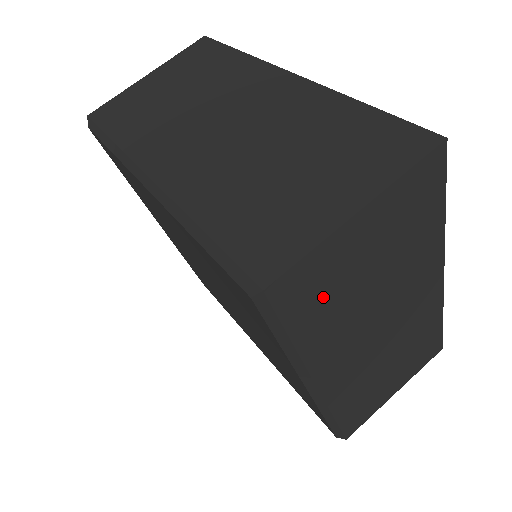
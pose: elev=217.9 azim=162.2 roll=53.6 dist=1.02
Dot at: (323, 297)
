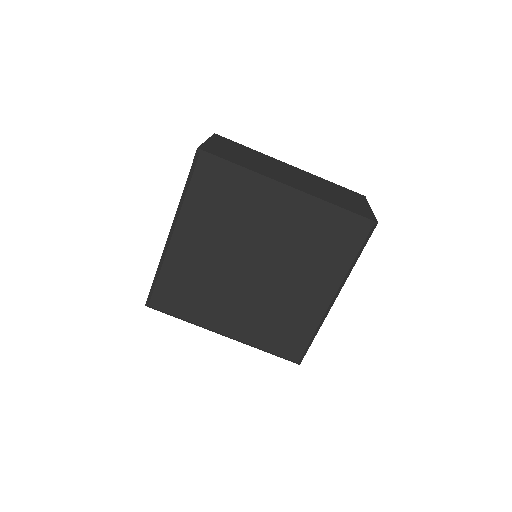
Dot at: (230, 156)
